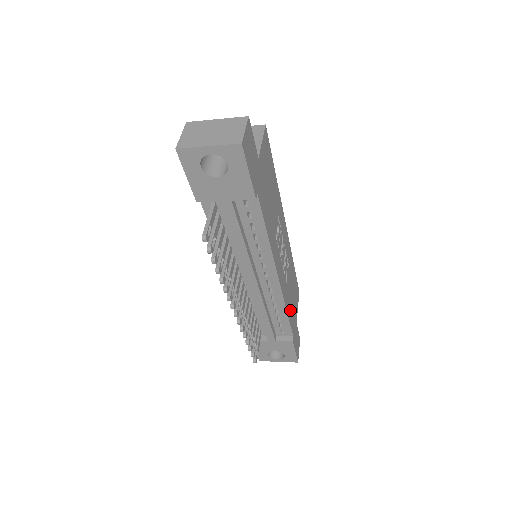
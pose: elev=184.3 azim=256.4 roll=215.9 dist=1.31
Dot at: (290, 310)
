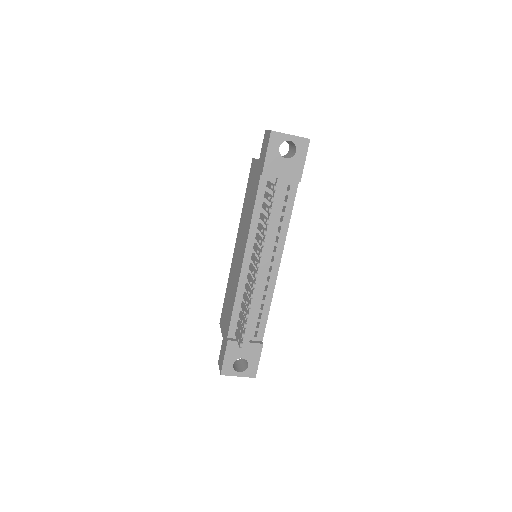
Dot at: occluded
